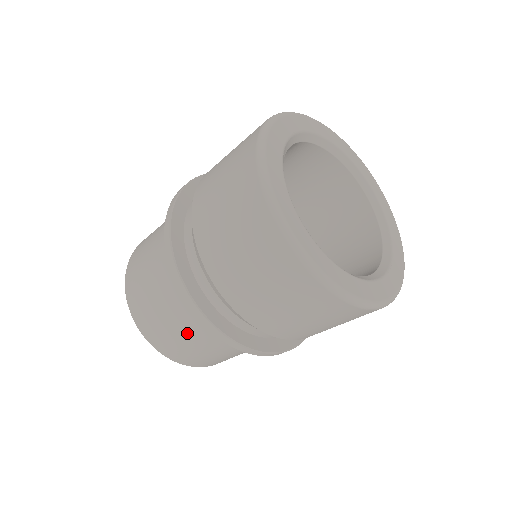
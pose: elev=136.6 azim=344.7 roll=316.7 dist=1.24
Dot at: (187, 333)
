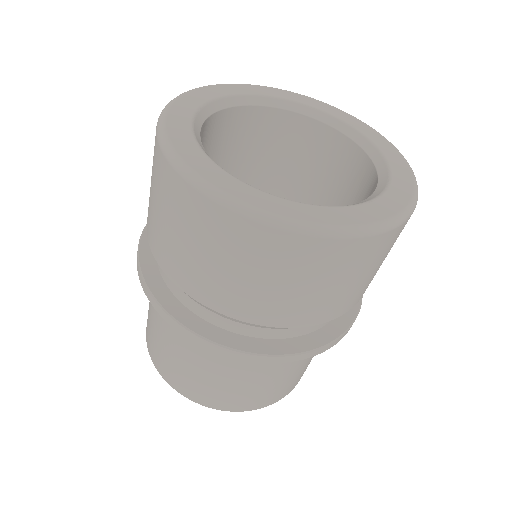
Dot at: (178, 349)
